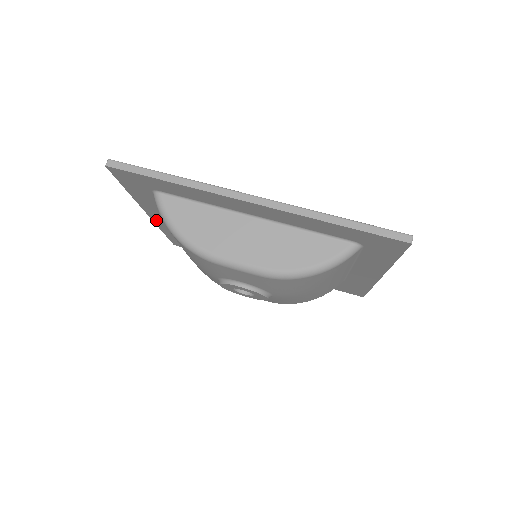
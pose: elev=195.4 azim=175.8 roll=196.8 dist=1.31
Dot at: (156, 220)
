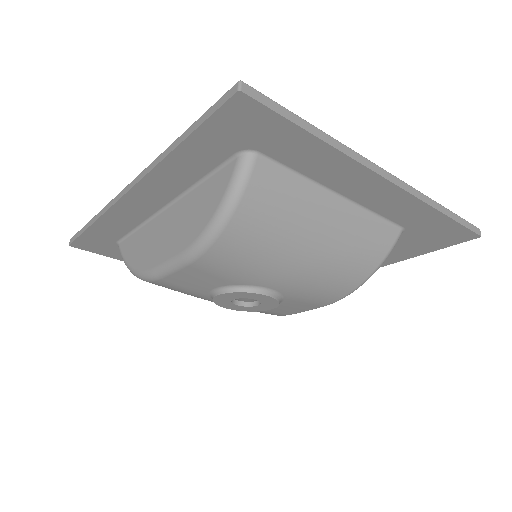
Dot at: occluded
